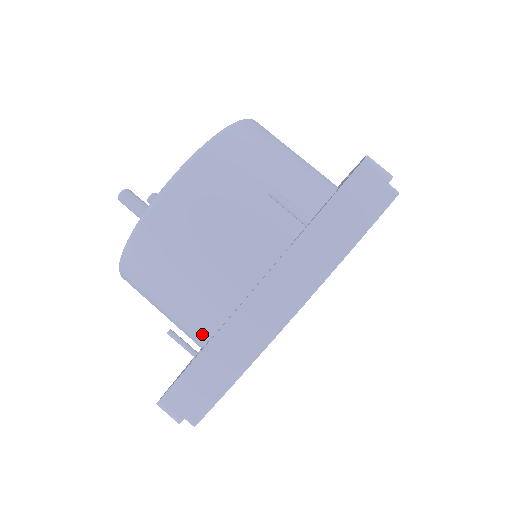
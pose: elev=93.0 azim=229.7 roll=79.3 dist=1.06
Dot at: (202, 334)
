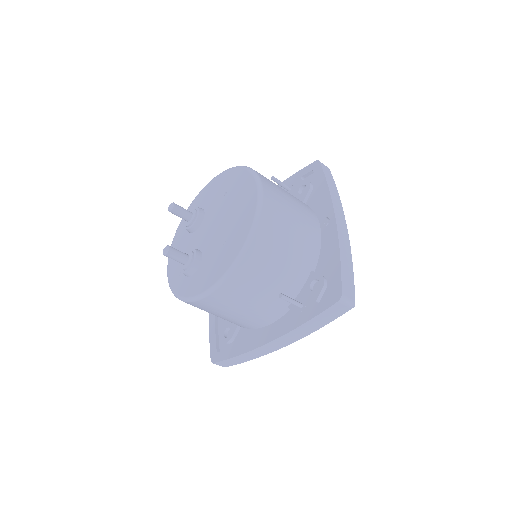
Dot at: occluded
